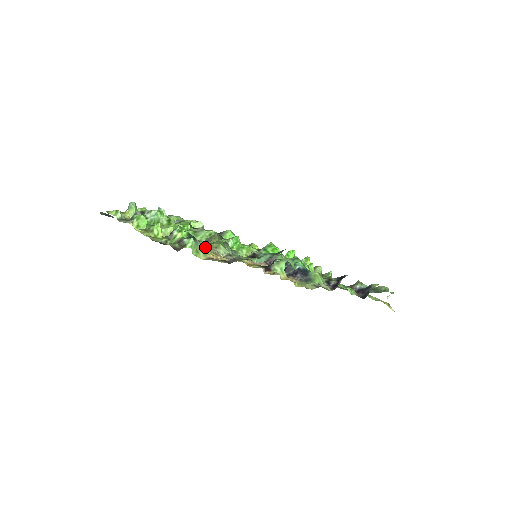
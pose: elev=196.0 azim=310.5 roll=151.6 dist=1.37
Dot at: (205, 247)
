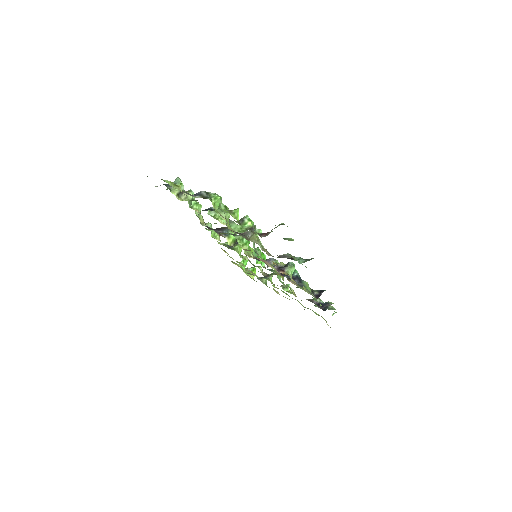
Dot at: (247, 238)
